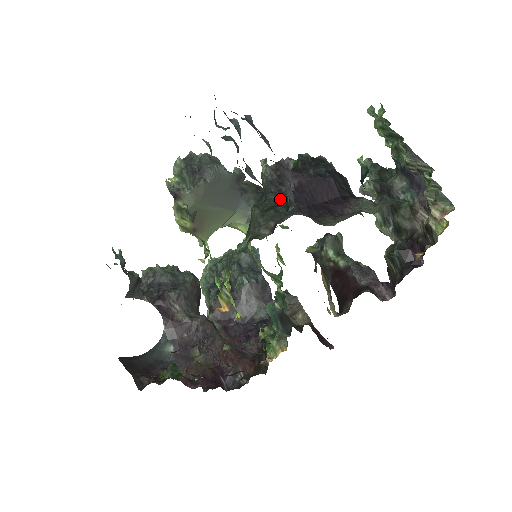
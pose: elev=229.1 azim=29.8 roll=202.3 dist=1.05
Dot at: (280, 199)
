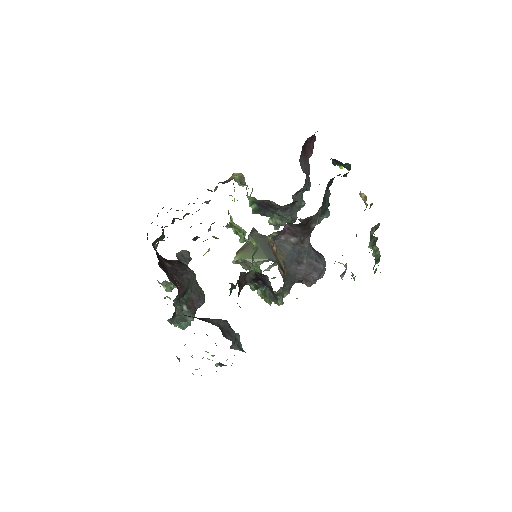
Dot at: occluded
